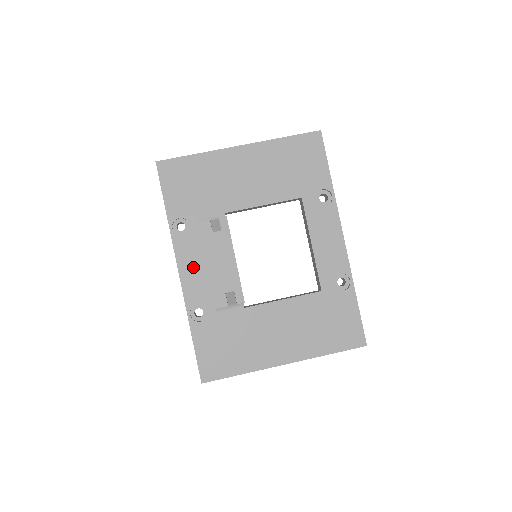
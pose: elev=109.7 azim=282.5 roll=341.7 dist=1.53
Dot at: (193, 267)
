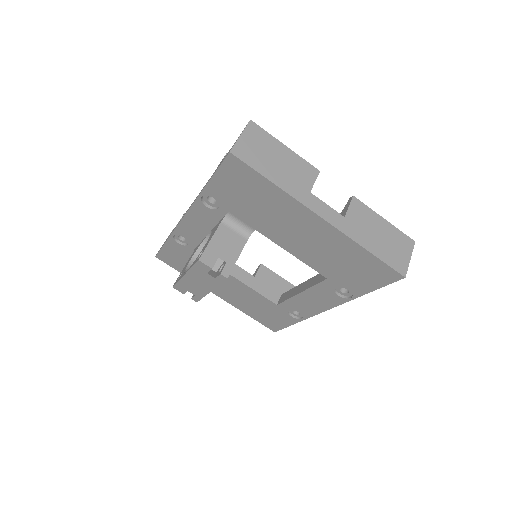
Dot at: (198, 224)
